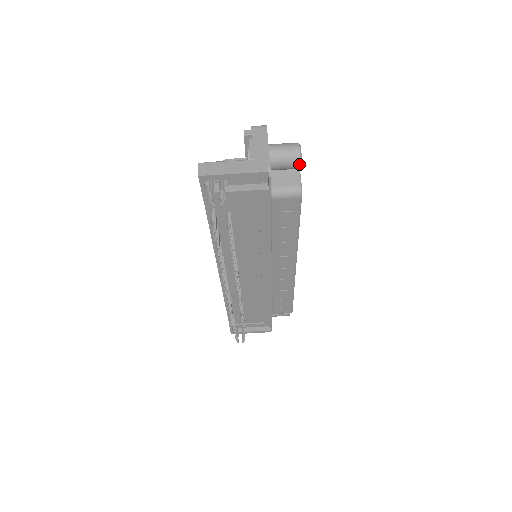
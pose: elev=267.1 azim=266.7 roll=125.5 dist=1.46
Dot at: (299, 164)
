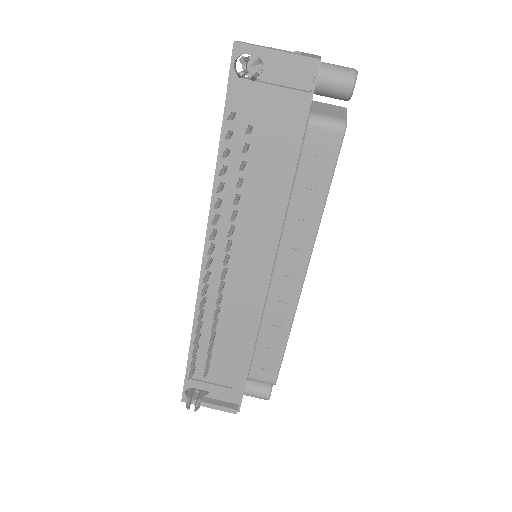
Dot at: (352, 85)
